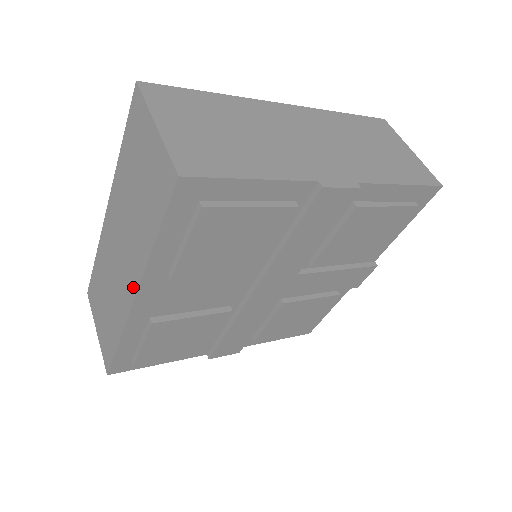
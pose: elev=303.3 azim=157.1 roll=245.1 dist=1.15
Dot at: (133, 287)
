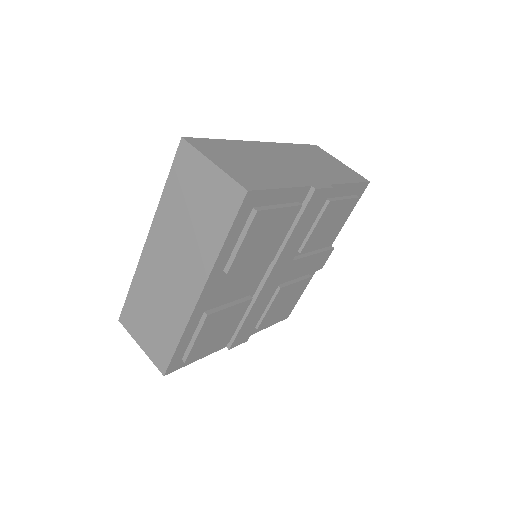
Dot at: (198, 286)
